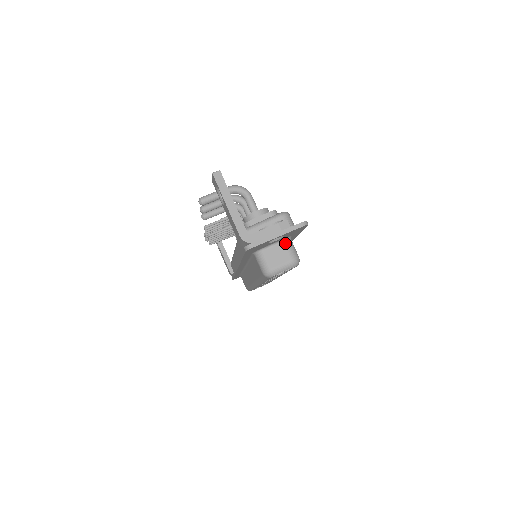
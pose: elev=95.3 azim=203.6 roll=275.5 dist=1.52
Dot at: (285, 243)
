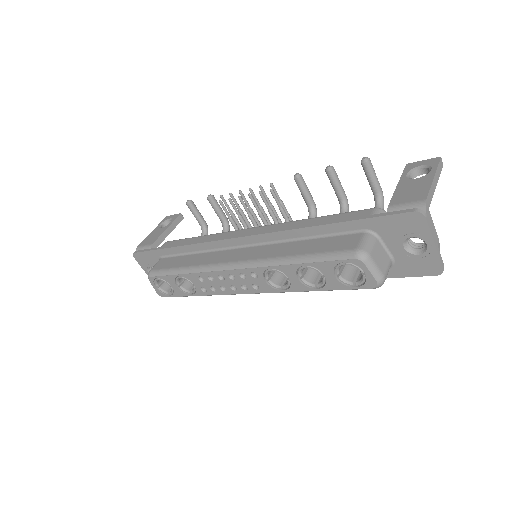
Dot at: (391, 262)
